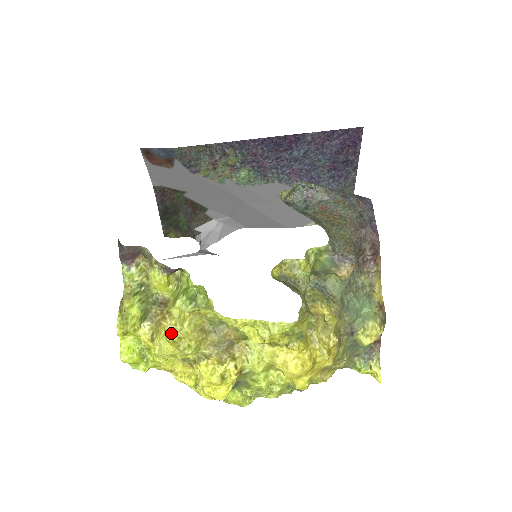
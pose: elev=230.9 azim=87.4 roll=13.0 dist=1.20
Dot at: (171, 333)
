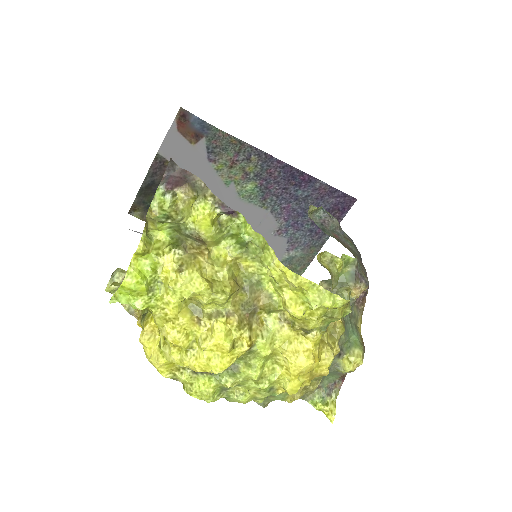
Dot at: (206, 271)
